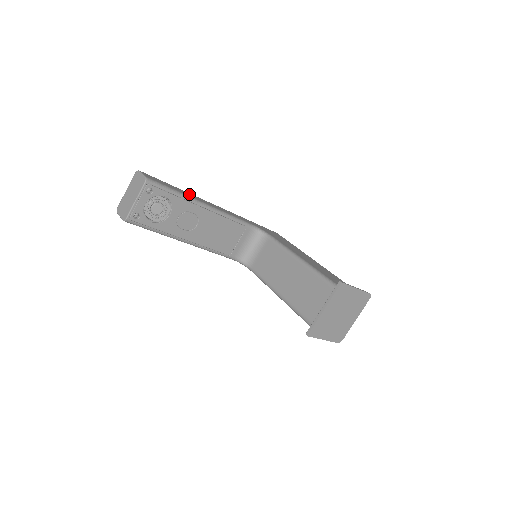
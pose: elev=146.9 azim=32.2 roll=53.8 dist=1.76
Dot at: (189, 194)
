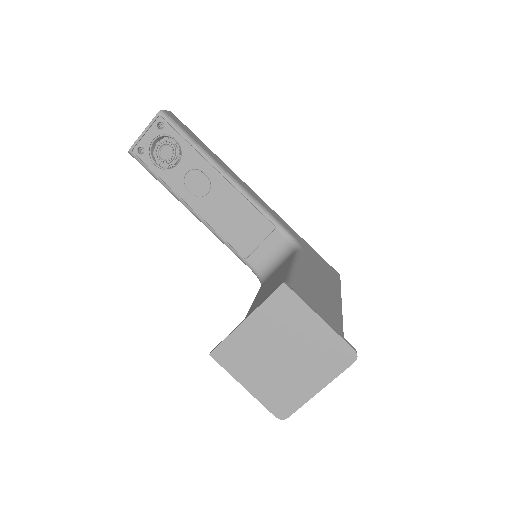
Dot at: (217, 158)
